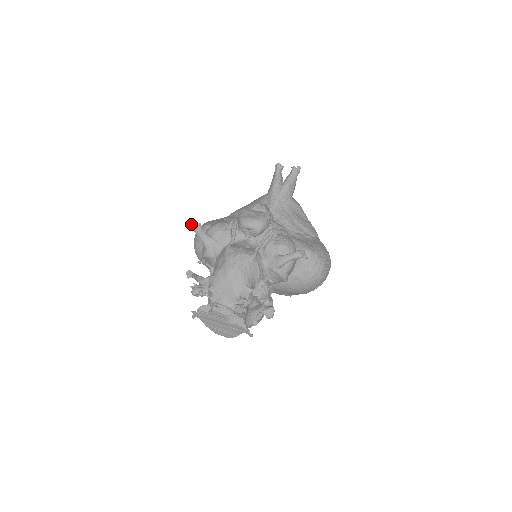
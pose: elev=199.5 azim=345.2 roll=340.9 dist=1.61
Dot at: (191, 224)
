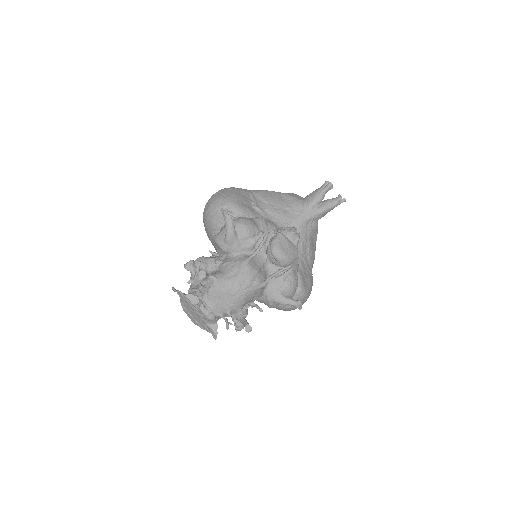
Dot at: (226, 207)
